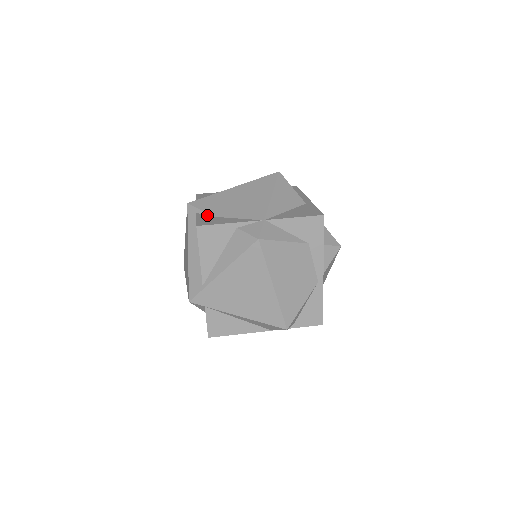
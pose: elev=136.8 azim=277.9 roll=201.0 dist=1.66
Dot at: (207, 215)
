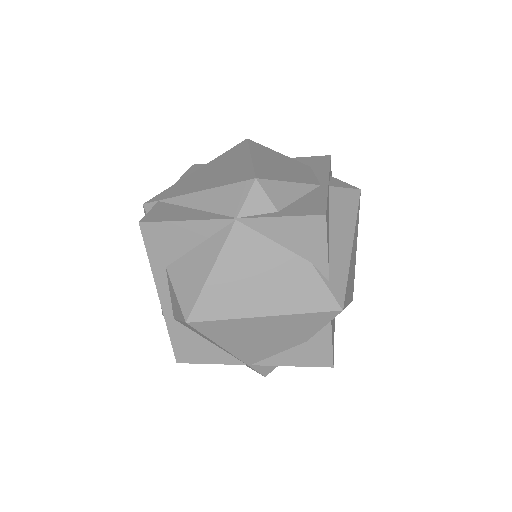
Dot at: occluded
